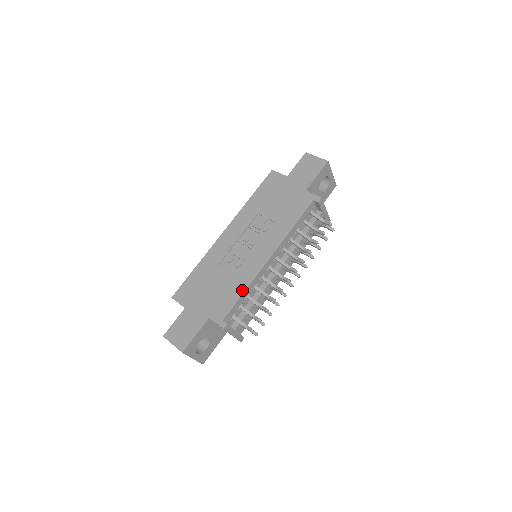
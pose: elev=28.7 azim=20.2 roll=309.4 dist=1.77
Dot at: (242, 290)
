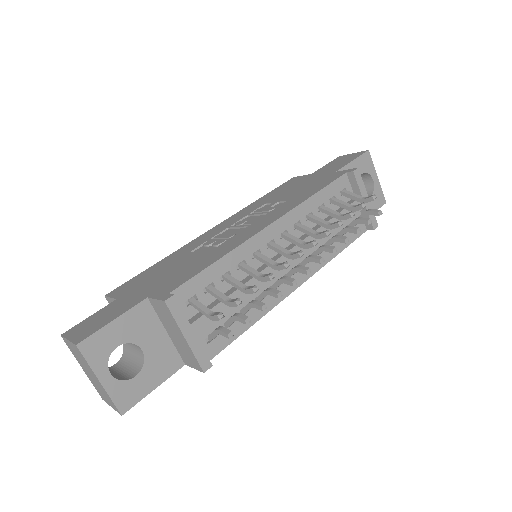
Dot at: (216, 258)
